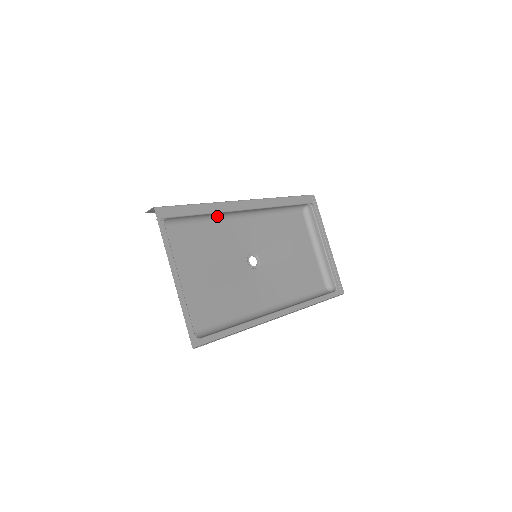
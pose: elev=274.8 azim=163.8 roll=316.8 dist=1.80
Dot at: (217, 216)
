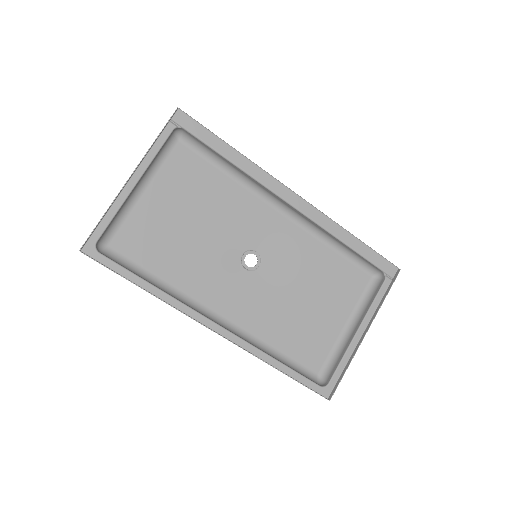
Dot at: (250, 181)
